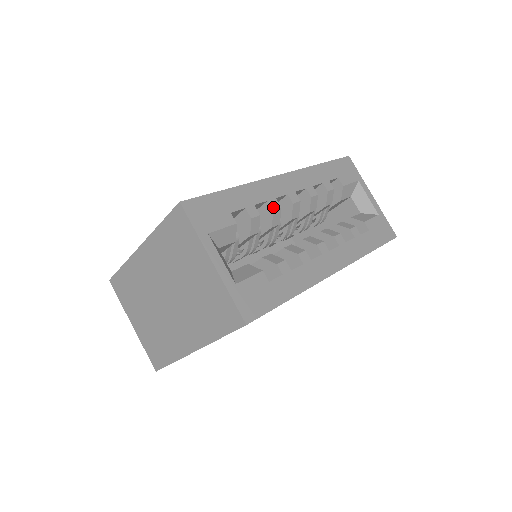
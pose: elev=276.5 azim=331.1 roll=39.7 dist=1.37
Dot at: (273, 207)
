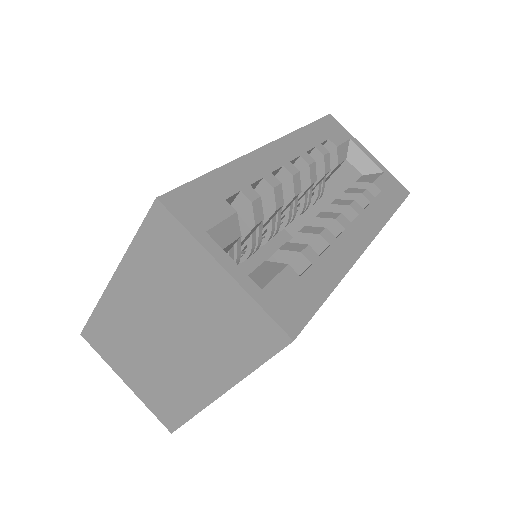
Dot at: (272, 184)
